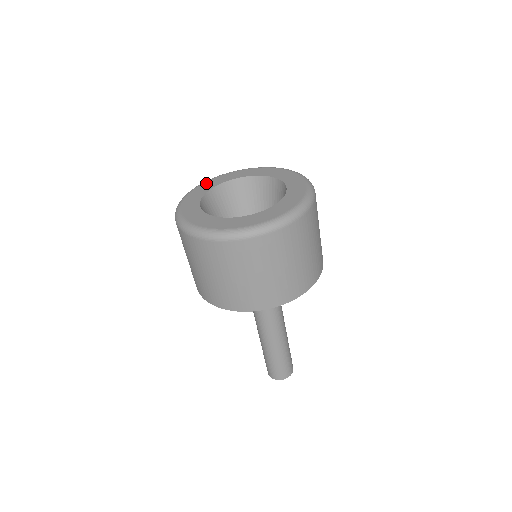
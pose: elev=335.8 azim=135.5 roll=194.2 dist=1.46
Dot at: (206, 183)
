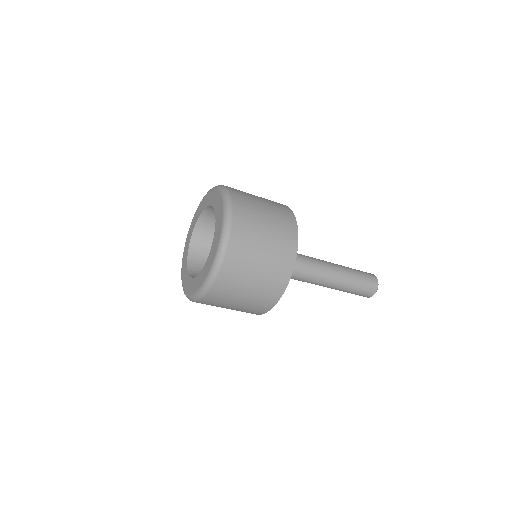
Dot at: (196, 213)
